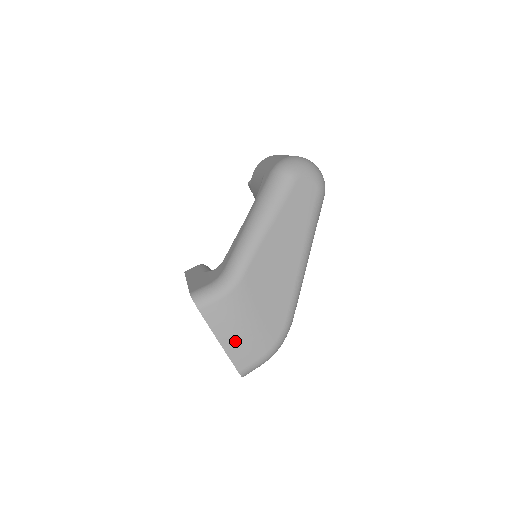
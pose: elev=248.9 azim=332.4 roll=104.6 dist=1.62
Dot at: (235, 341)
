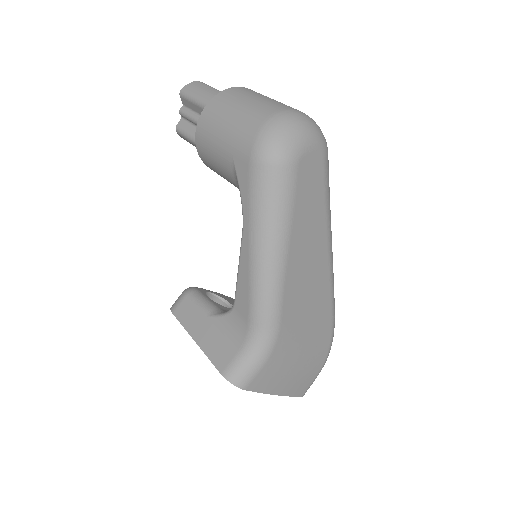
Dot at: (292, 382)
